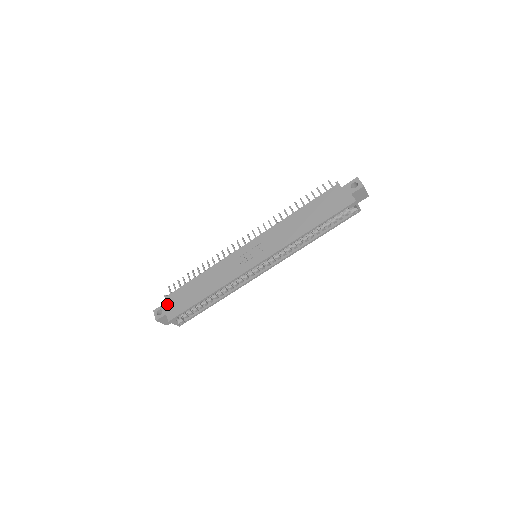
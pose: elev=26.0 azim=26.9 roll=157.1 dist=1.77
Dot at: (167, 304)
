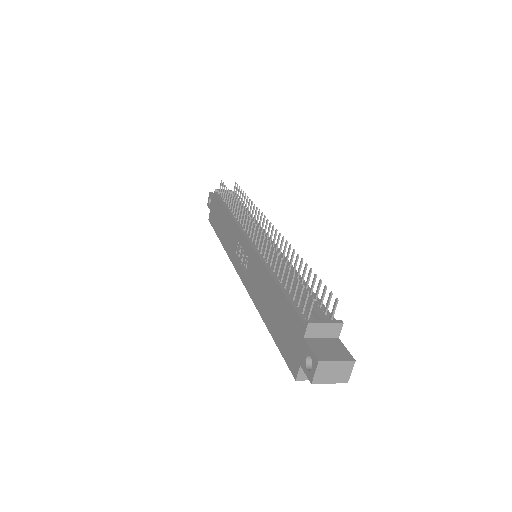
Dot at: (212, 201)
